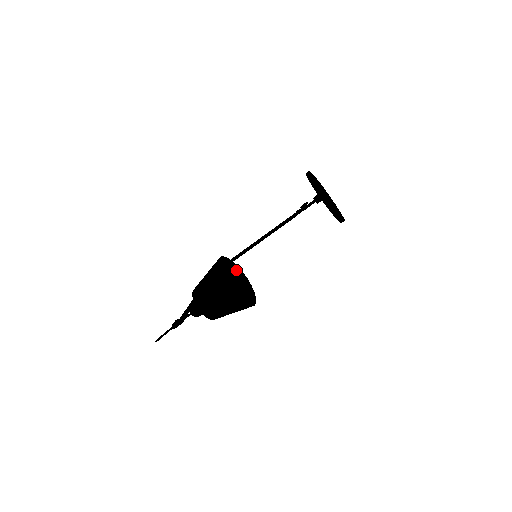
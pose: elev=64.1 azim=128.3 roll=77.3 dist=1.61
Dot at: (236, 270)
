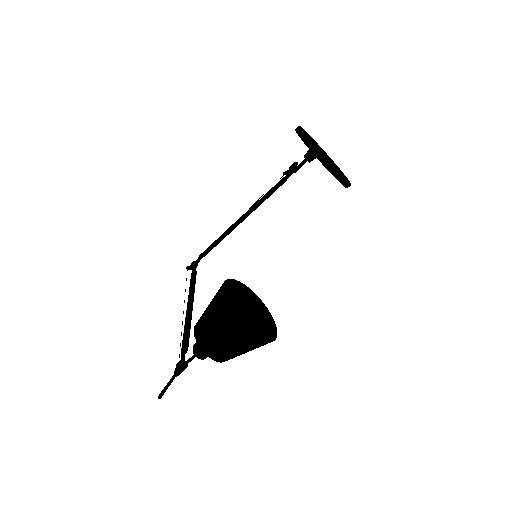
Dot at: (240, 288)
